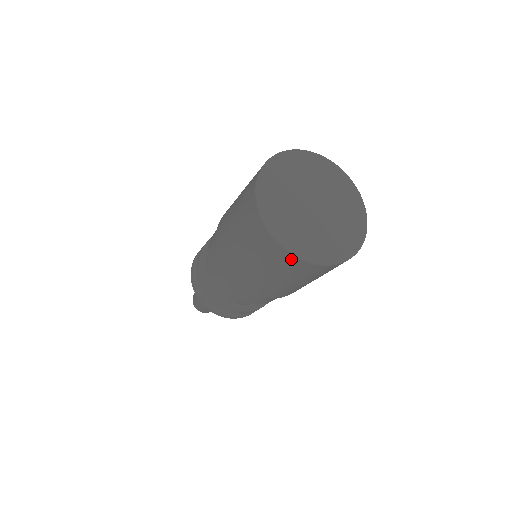
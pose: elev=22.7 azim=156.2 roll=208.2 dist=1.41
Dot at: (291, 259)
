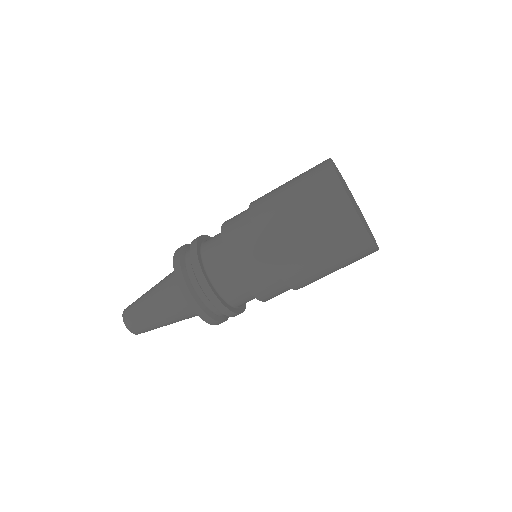
Dot at: (347, 209)
